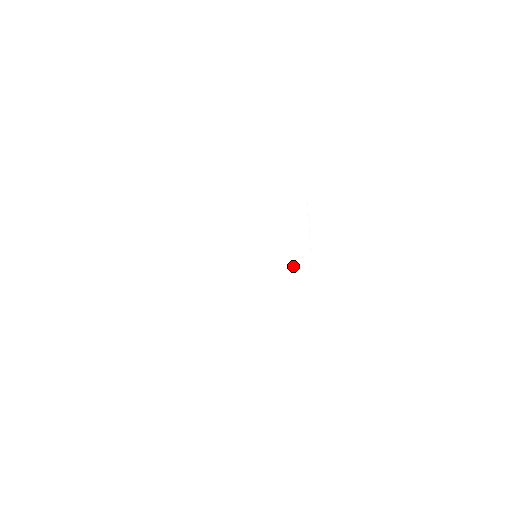
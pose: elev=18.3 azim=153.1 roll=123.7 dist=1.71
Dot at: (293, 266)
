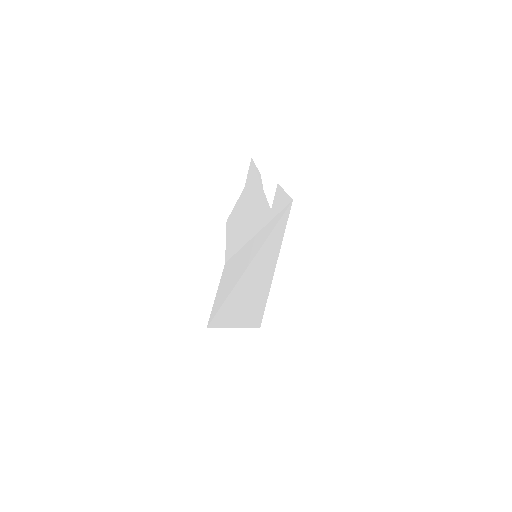
Dot at: (267, 271)
